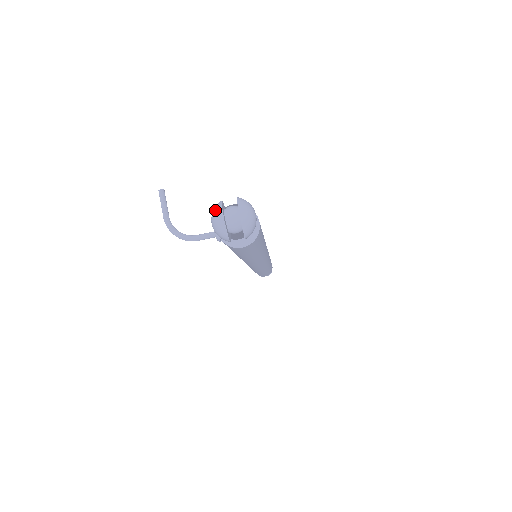
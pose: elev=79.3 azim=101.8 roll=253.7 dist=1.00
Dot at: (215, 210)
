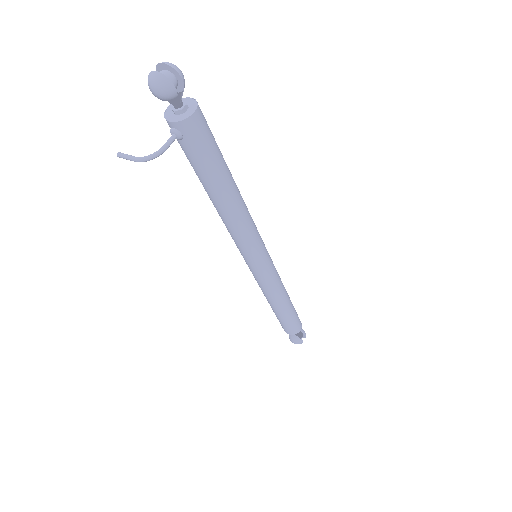
Dot at: (148, 80)
